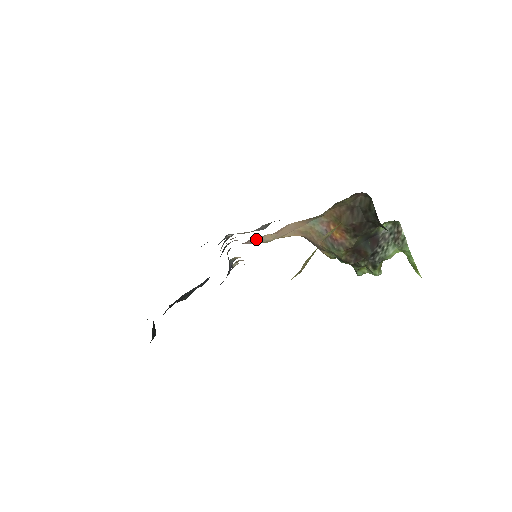
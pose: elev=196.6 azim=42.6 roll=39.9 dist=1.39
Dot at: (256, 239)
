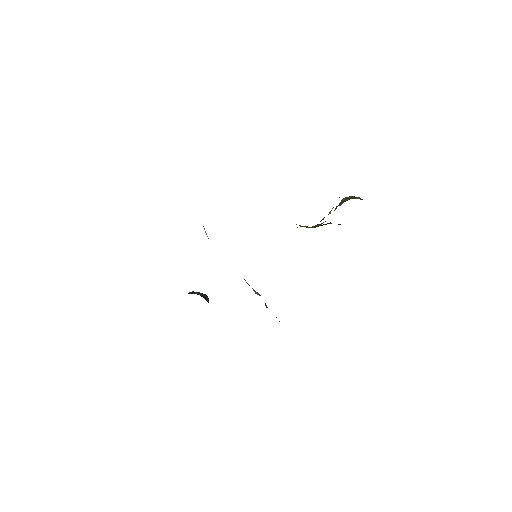
Dot at: occluded
